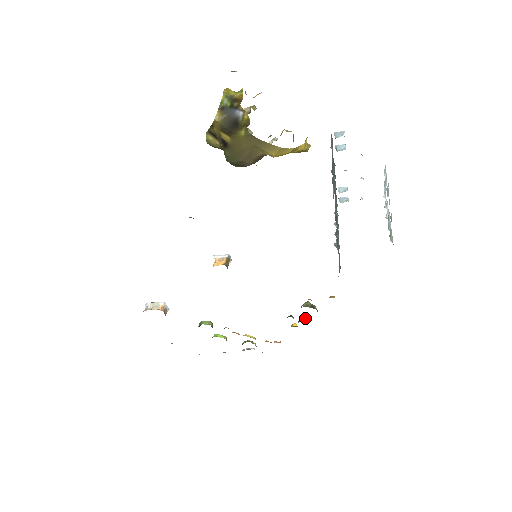
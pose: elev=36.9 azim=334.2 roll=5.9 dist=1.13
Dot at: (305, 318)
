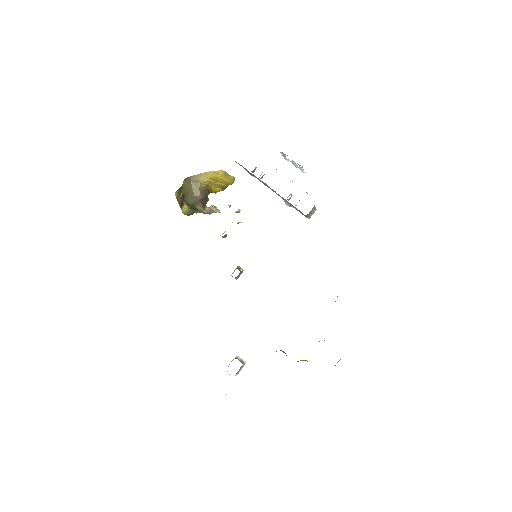
Dot at: occluded
